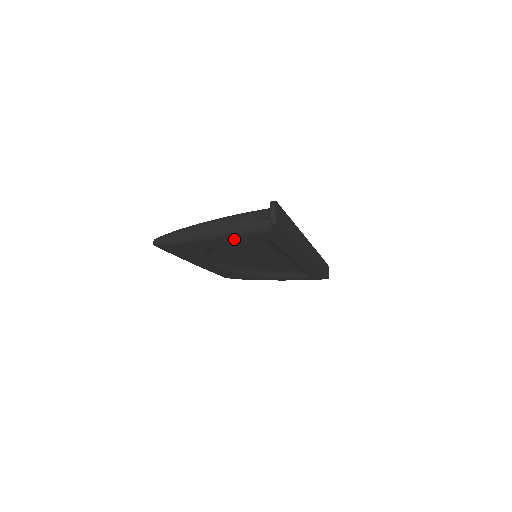
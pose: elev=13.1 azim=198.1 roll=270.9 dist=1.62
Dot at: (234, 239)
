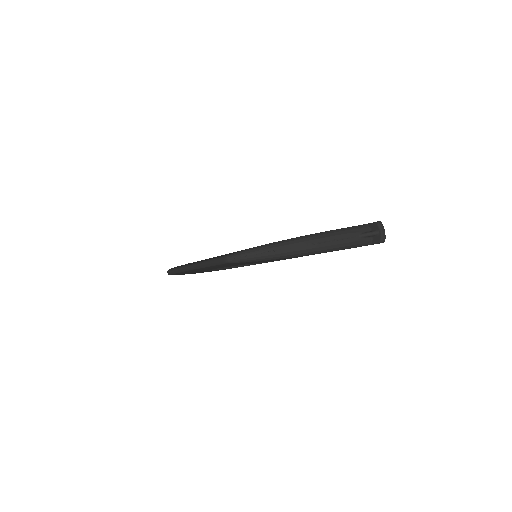
Dot at: occluded
